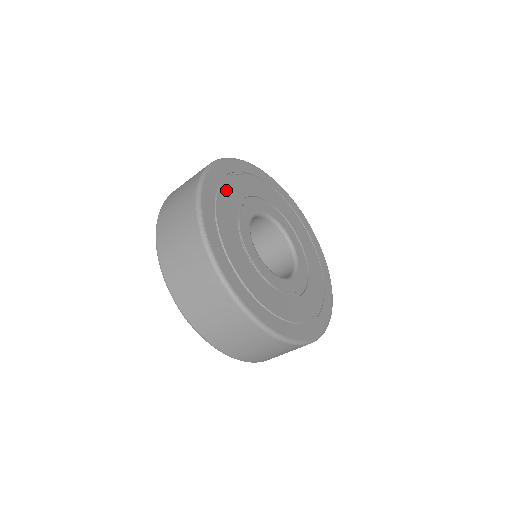
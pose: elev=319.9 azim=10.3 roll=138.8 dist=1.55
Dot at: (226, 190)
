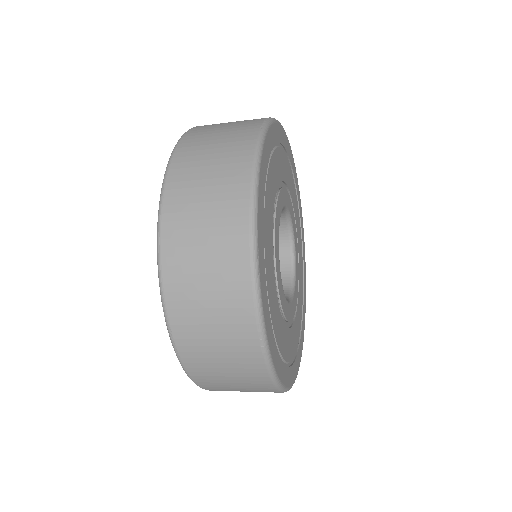
Dot at: (280, 156)
